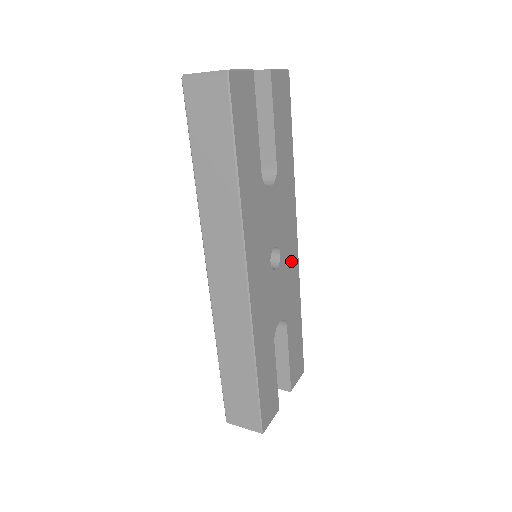
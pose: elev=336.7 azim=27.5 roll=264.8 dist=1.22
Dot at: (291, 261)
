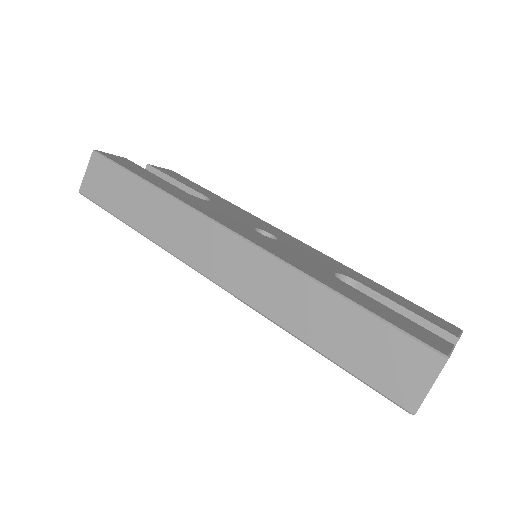
Dot at: (299, 245)
